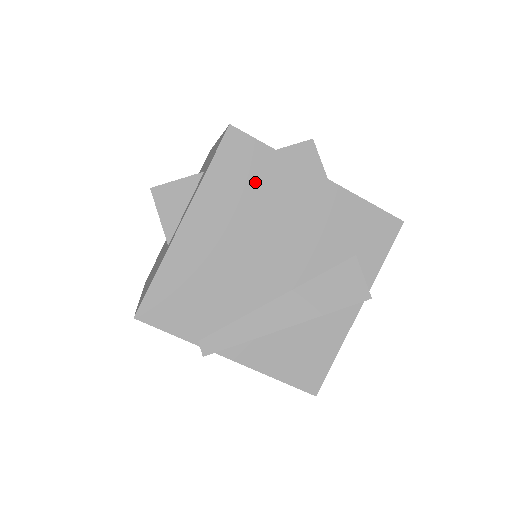
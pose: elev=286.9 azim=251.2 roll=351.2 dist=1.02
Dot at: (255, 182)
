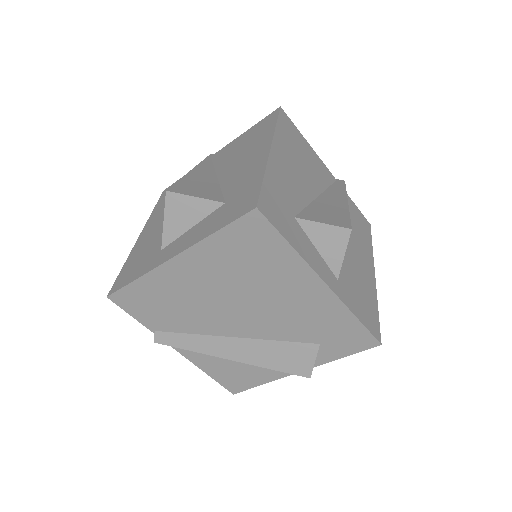
Dot at: (257, 261)
